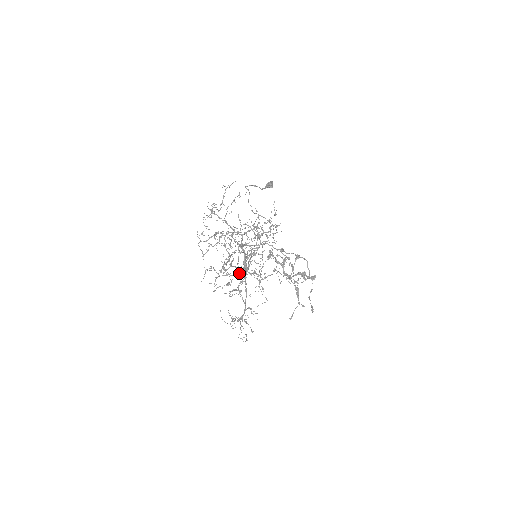
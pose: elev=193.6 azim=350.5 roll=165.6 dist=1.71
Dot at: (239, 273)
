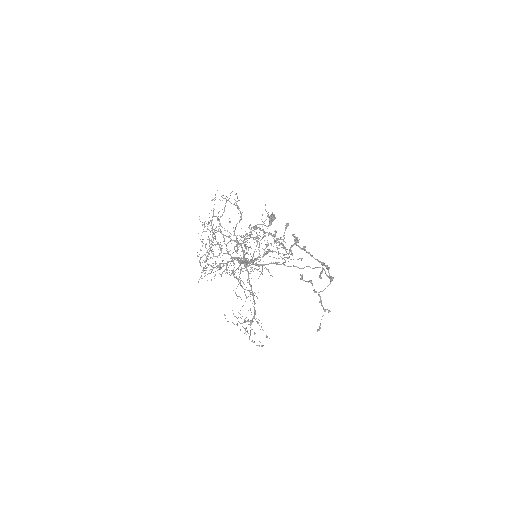
Dot at: (228, 253)
